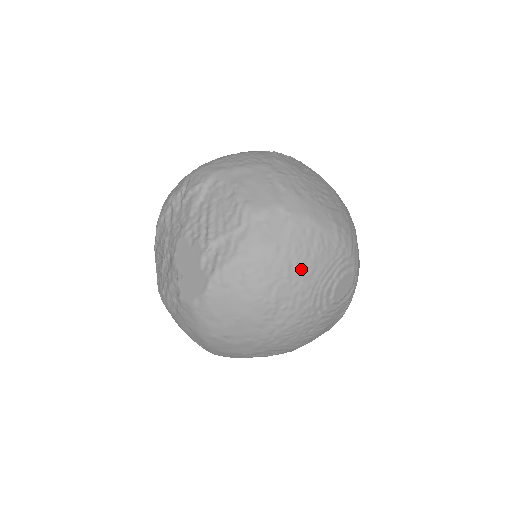
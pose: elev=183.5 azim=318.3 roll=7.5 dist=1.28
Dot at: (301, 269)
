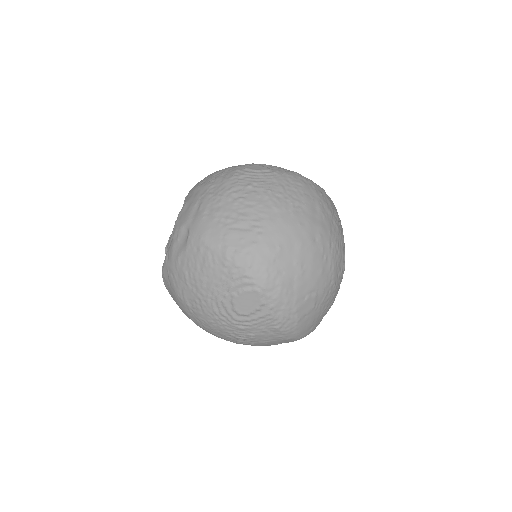
Dot at: (195, 280)
